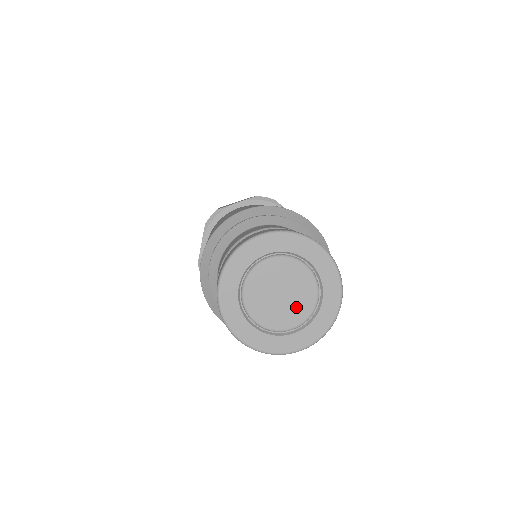
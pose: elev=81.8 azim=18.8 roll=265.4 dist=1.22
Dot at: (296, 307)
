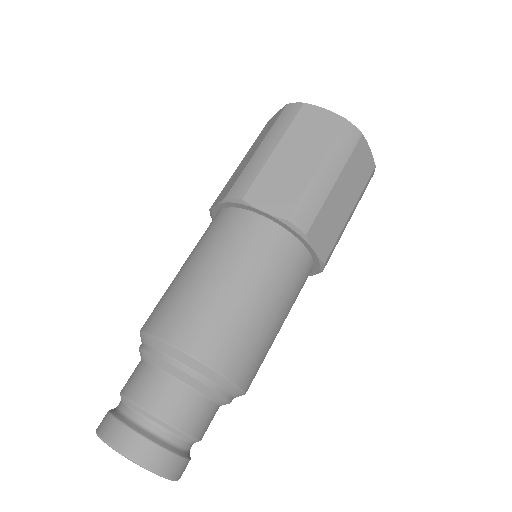
Dot at: occluded
